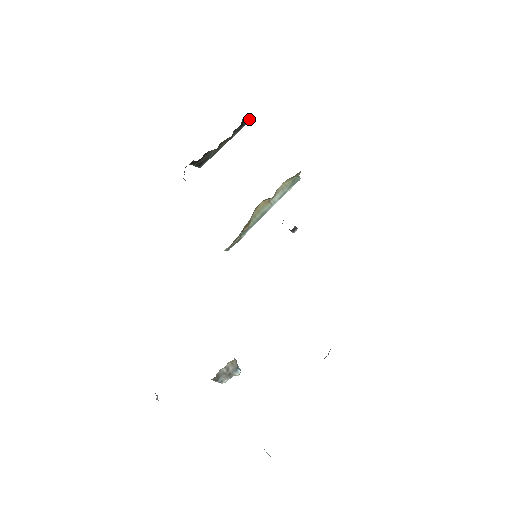
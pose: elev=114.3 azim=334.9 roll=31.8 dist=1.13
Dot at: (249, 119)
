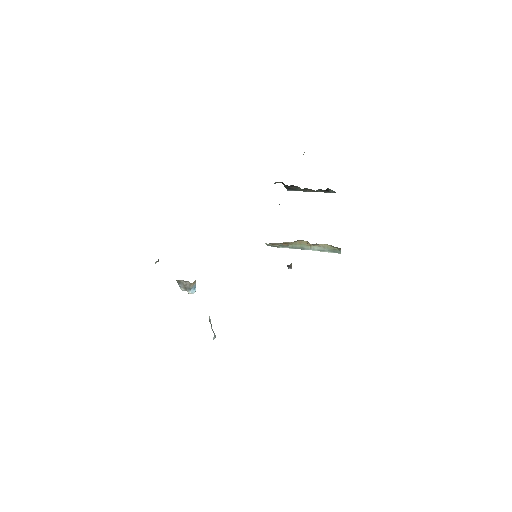
Dot at: (335, 192)
